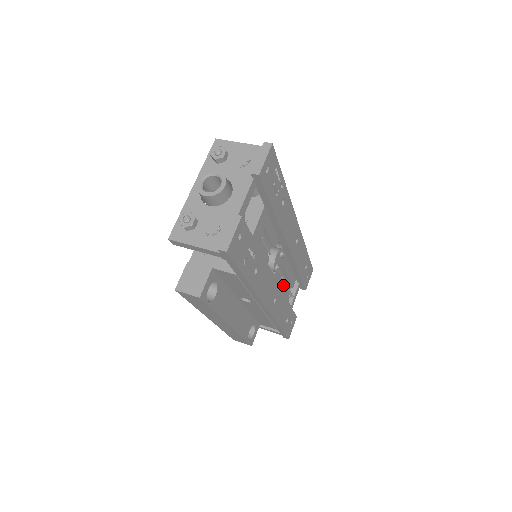
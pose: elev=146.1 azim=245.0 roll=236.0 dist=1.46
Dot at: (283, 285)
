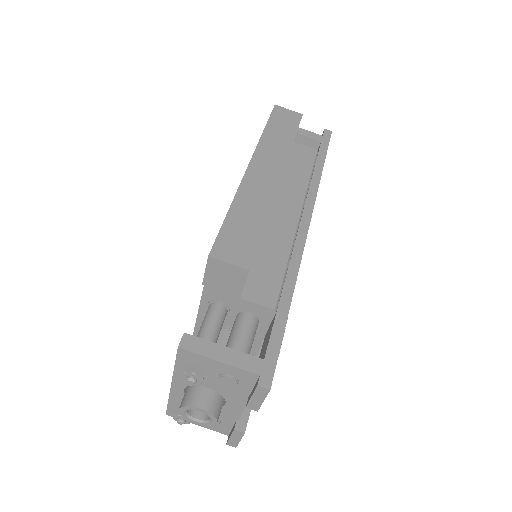
Dot at: occluded
